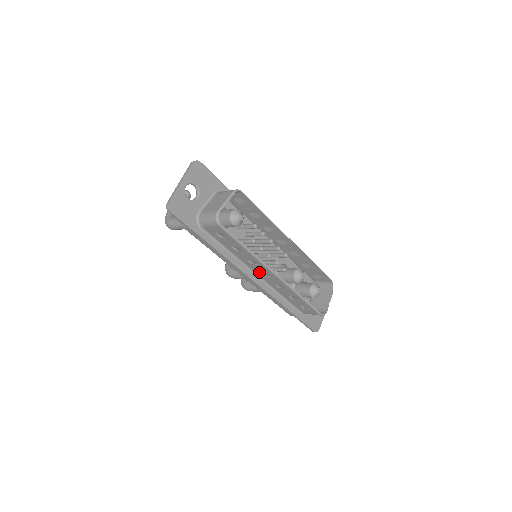
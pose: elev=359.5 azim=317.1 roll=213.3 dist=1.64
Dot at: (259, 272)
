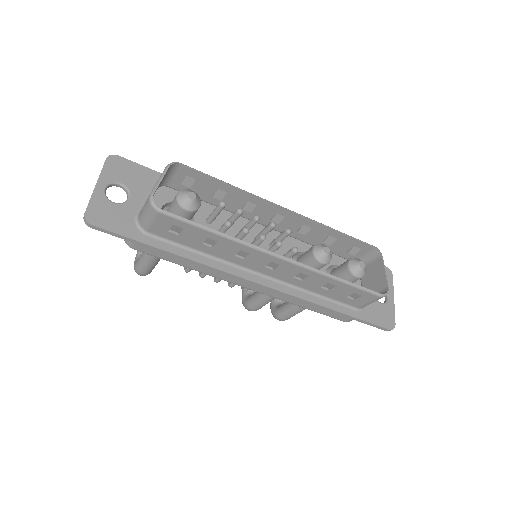
Dot at: (261, 268)
